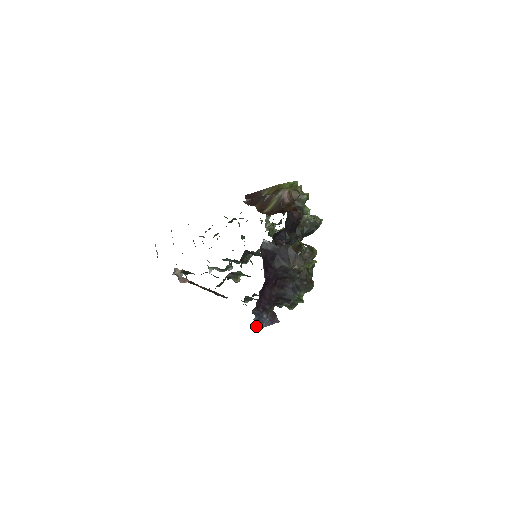
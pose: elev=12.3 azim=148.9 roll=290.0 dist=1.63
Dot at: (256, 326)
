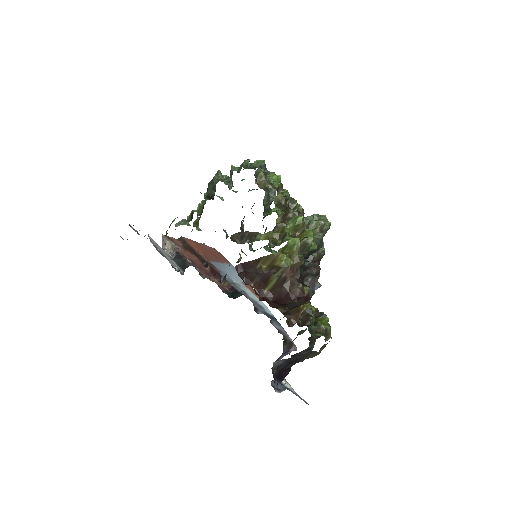
Dot at: occluded
